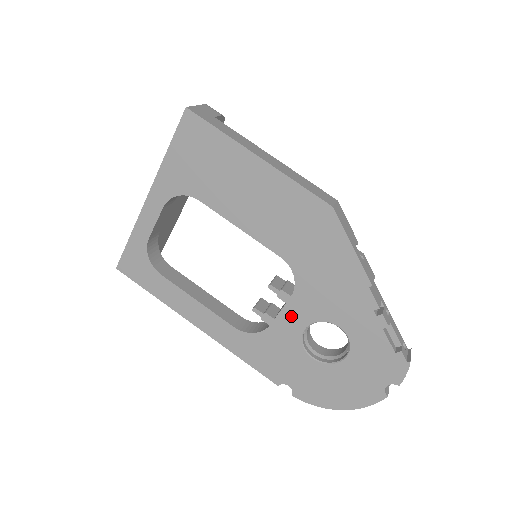
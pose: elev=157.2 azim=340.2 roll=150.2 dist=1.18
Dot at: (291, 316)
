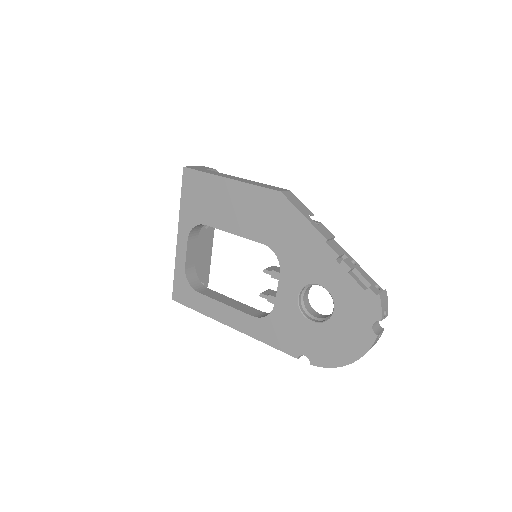
Dot at: (285, 290)
